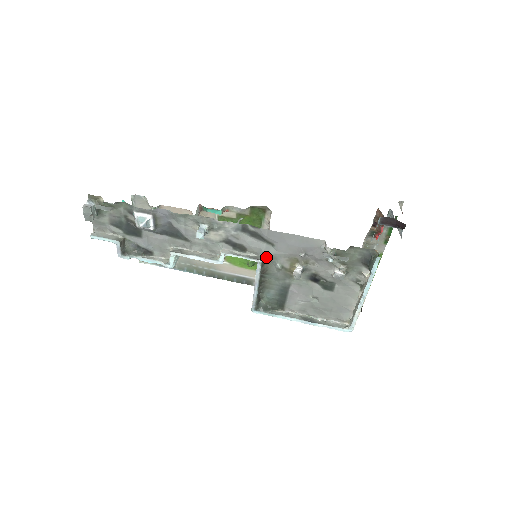
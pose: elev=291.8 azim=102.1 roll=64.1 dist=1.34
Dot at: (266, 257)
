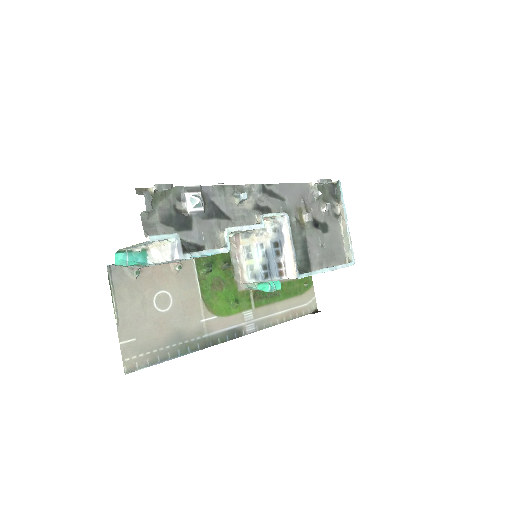
Dot at: occluded
